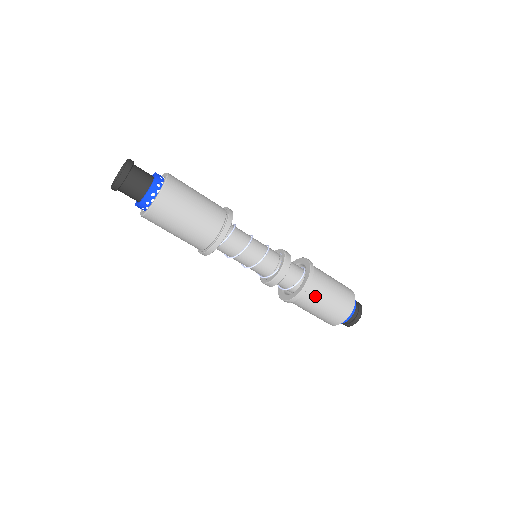
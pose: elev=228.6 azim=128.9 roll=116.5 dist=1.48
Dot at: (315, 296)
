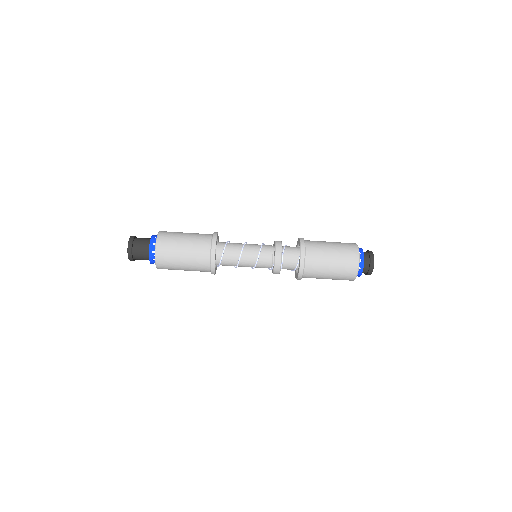
Dot at: (314, 274)
